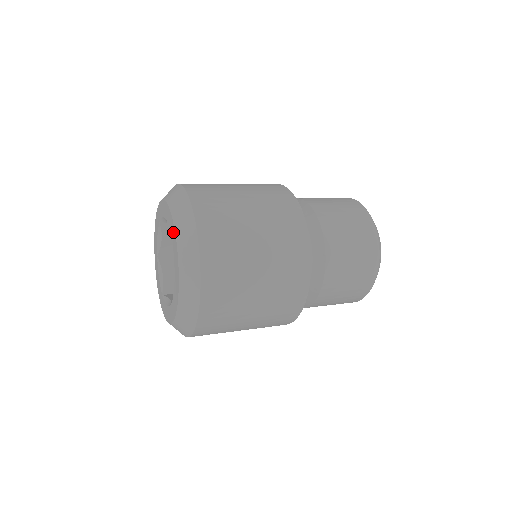
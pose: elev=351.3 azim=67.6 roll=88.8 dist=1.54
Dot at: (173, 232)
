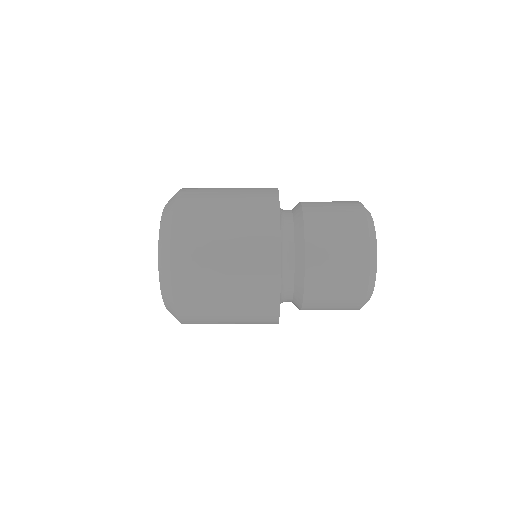
Dot at: occluded
